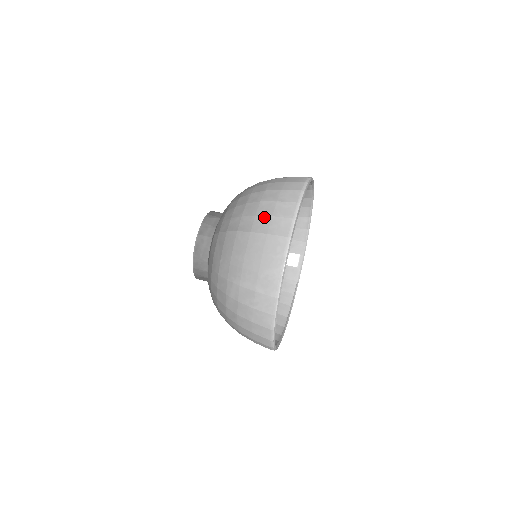
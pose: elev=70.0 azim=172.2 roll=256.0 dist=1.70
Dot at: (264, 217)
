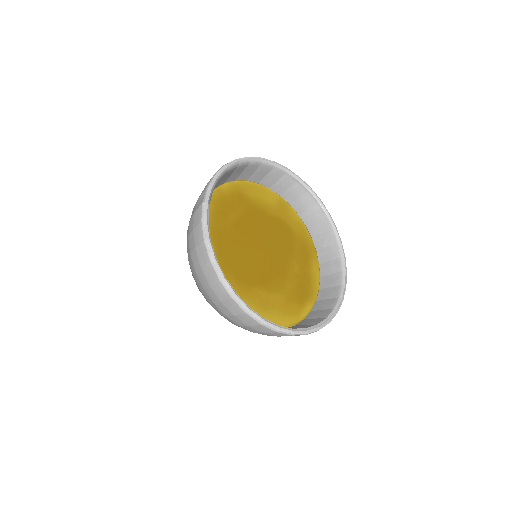
Dot at: (195, 204)
